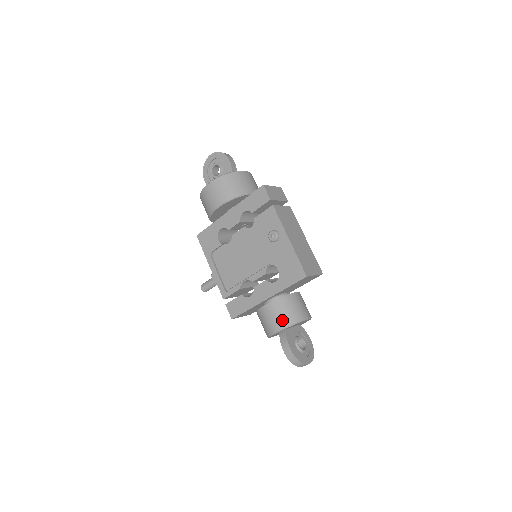
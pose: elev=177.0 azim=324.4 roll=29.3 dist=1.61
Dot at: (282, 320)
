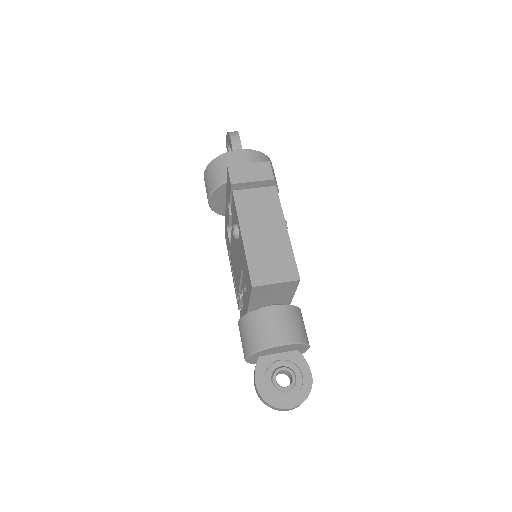
Dot at: (246, 344)
